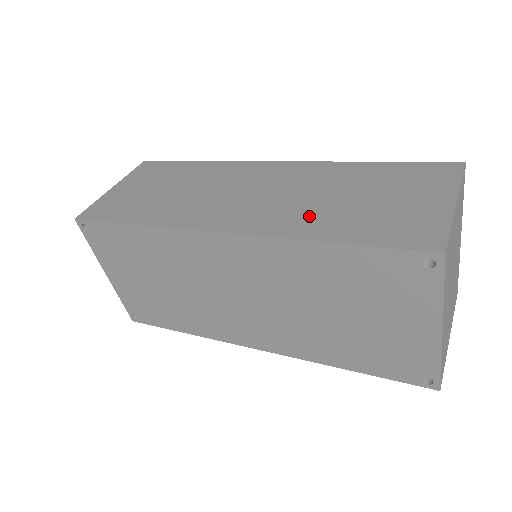
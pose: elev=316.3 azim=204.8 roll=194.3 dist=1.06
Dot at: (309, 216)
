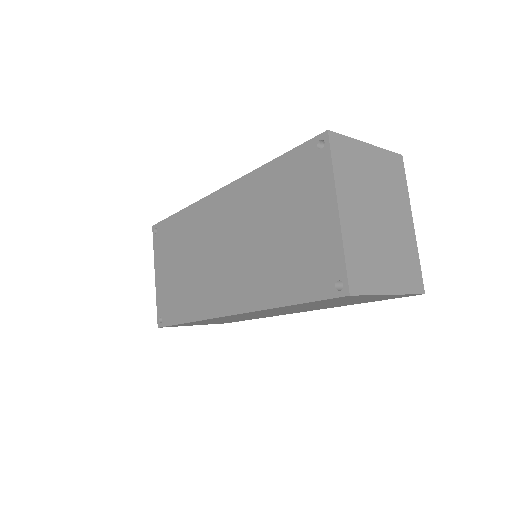
Dot at: occluded
